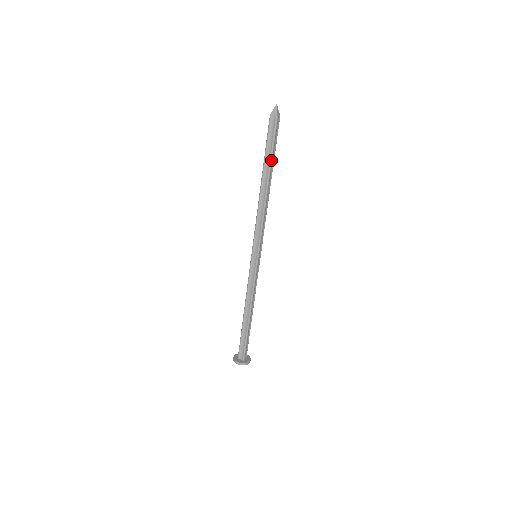
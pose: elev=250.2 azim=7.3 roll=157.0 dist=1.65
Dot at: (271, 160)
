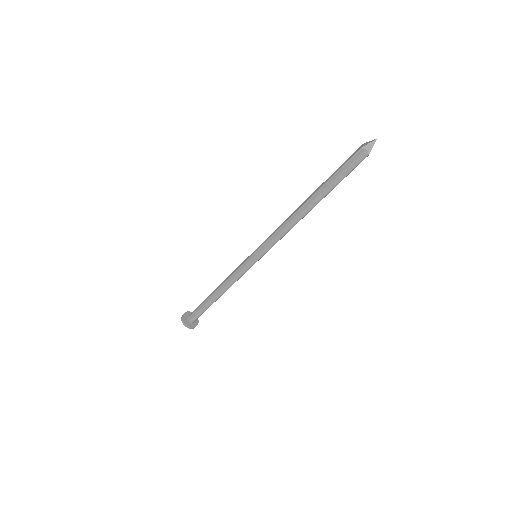
Dot at: (331, 190)
